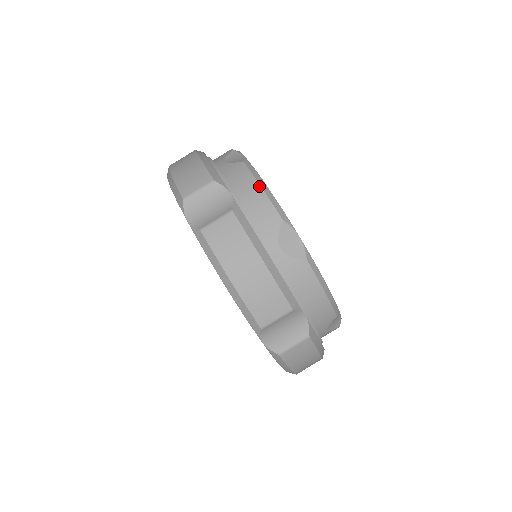
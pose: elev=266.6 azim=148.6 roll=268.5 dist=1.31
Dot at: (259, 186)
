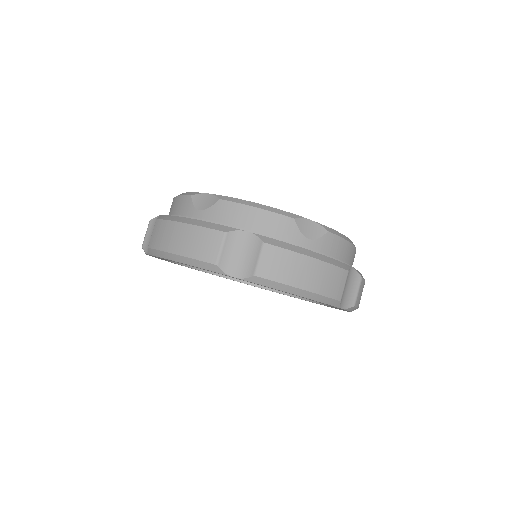
Dot at: (256, 209)
